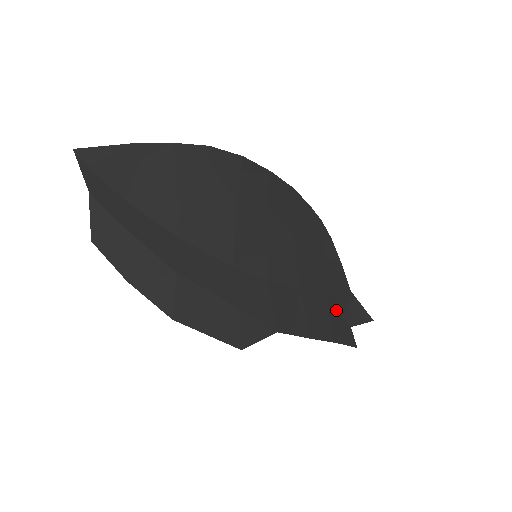
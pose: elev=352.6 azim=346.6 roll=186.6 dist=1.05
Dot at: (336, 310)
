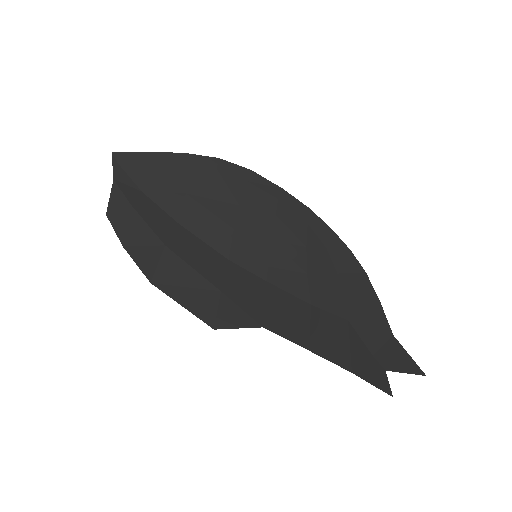
Dot at: (363, 344)
